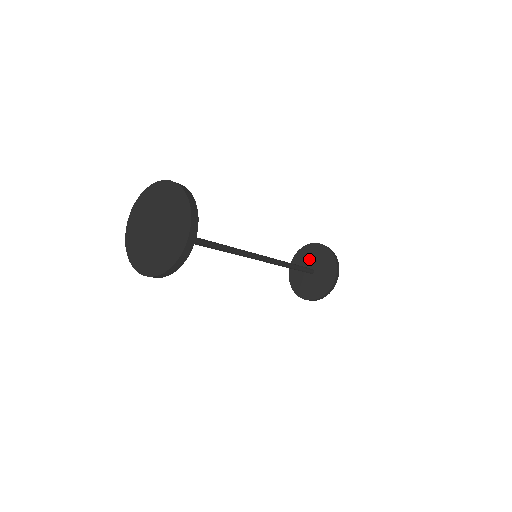
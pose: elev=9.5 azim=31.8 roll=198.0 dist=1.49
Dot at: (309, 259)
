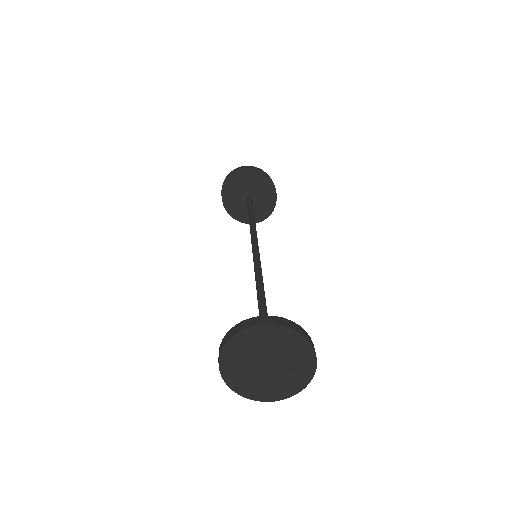
Dot at: (239, 189)
